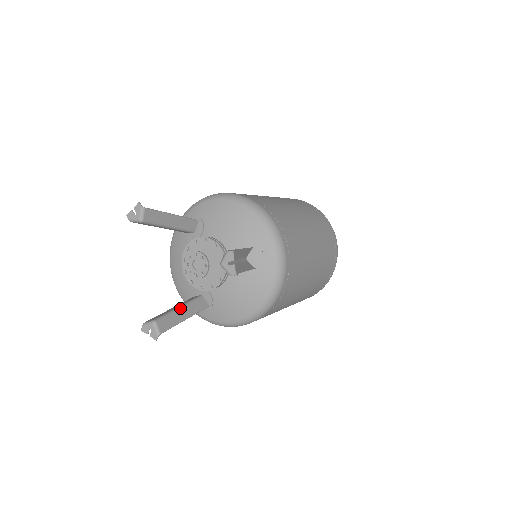
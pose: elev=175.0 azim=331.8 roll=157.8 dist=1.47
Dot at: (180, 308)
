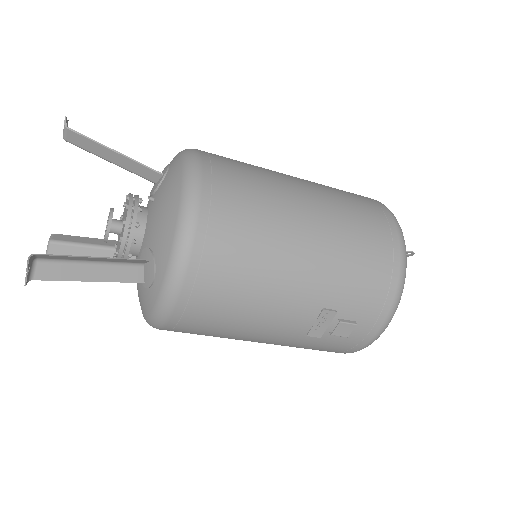
Dot at: (92, 260)
